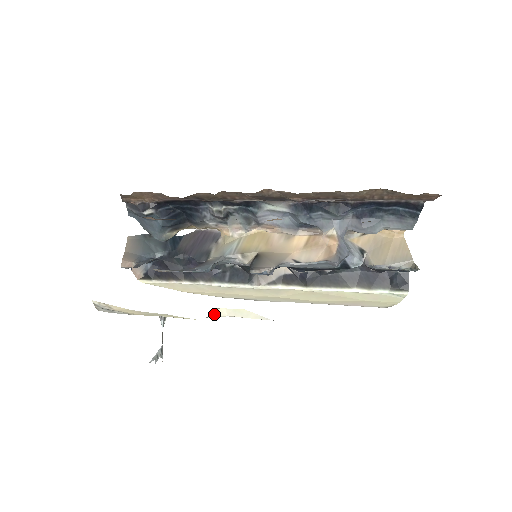
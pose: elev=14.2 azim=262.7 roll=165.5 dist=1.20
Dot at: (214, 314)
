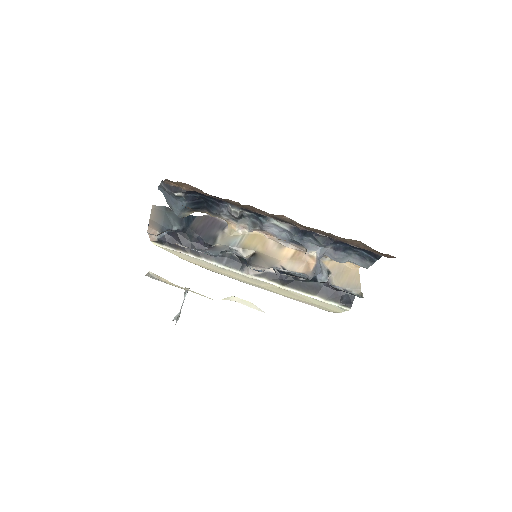
Dot at: (227, 298)
